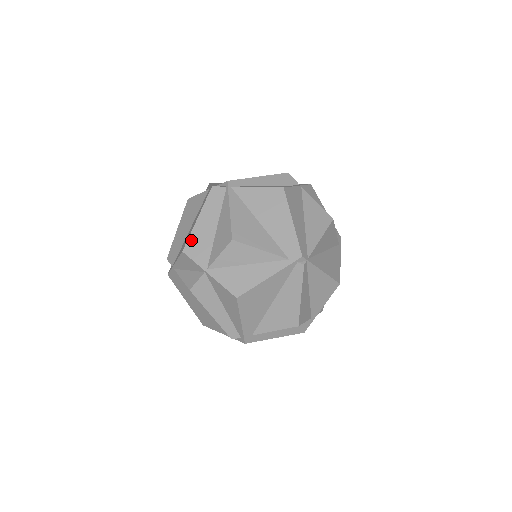
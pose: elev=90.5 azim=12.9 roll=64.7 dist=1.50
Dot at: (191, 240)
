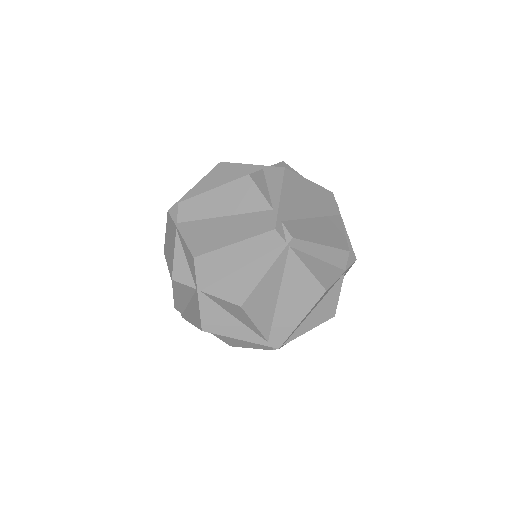
Dot at: (210, 256)
